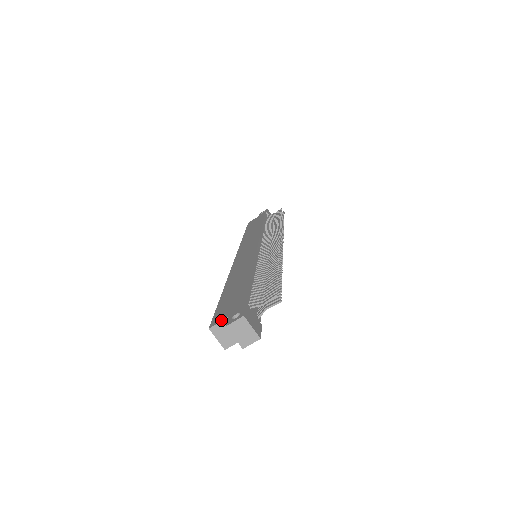
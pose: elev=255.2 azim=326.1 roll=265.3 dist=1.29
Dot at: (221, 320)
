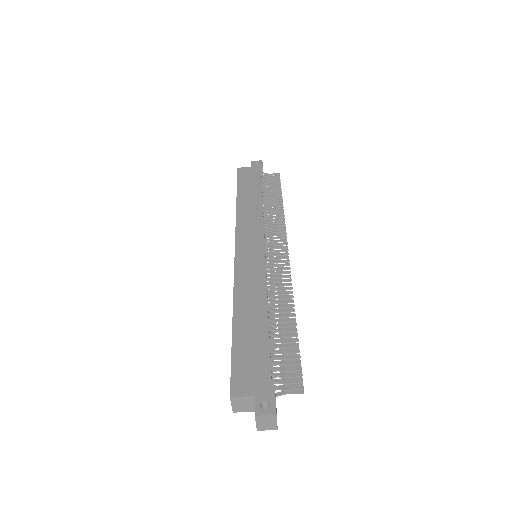
Dot at: (245, 395)
